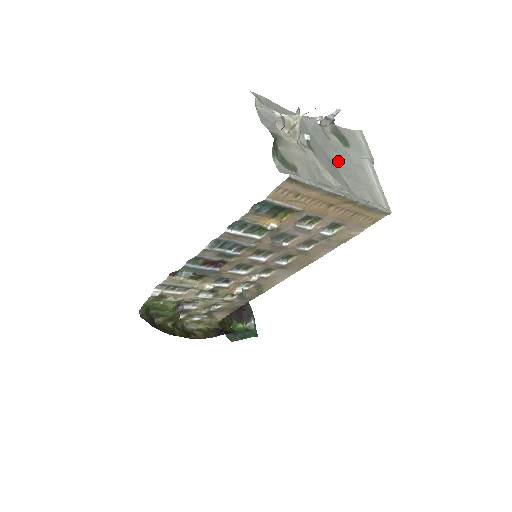
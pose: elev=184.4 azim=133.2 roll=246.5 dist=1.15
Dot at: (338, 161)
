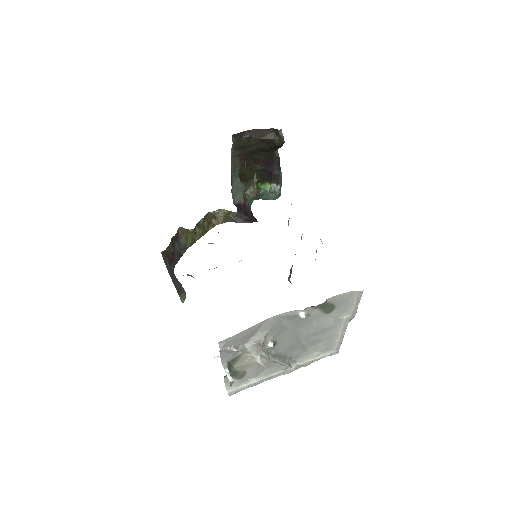
Dot at: (306, 332)
